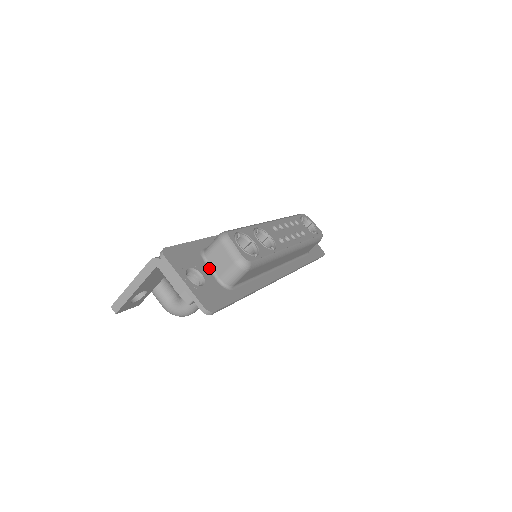
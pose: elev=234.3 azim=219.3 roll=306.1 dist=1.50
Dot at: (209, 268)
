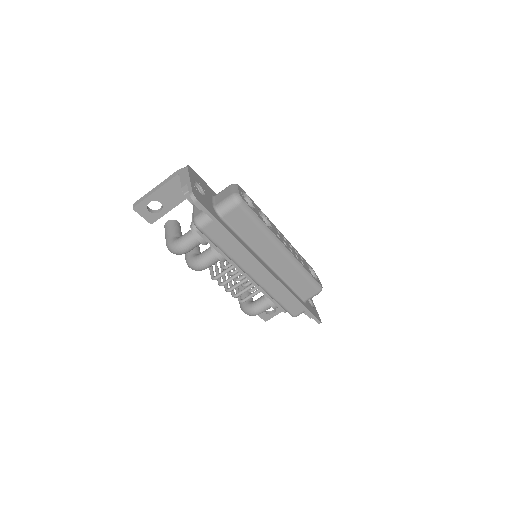
Dot at: (213, 200)
